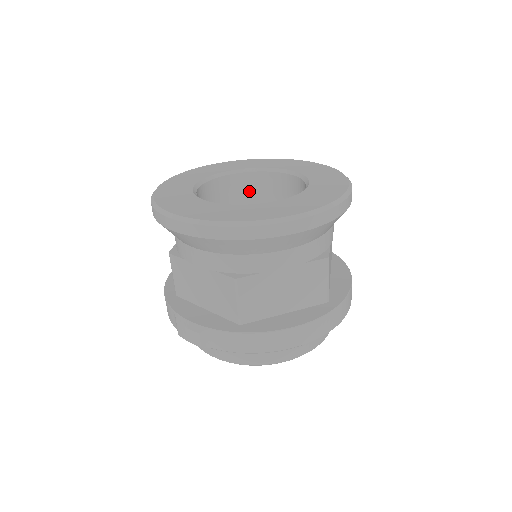
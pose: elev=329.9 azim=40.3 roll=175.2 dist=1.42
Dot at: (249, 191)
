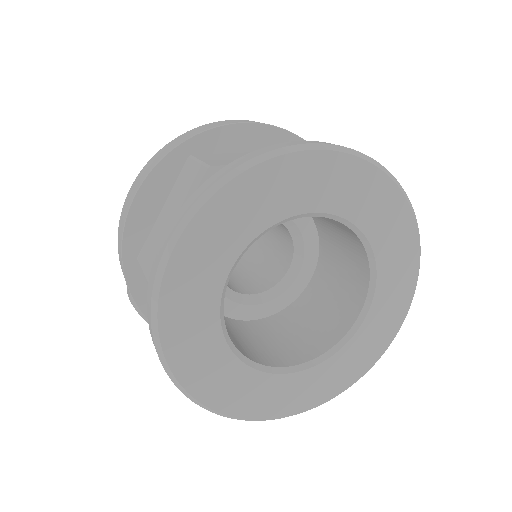
Dot at: occluded
